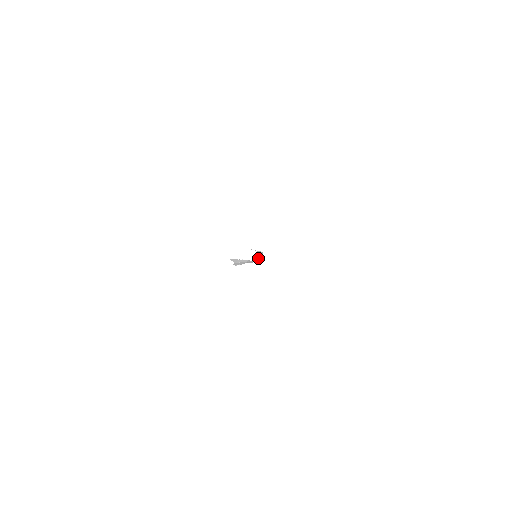
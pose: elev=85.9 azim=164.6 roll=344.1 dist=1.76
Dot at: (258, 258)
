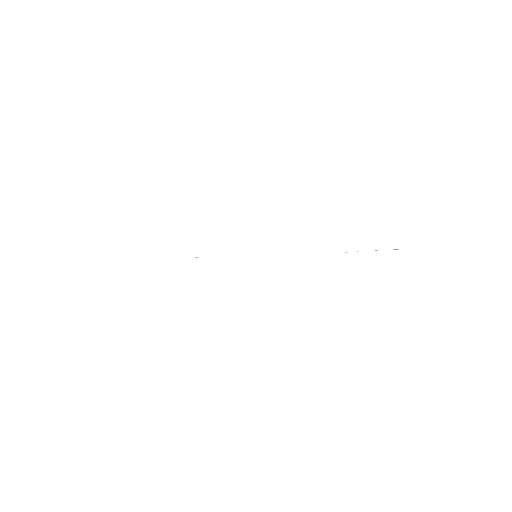
Dot at: occluded
